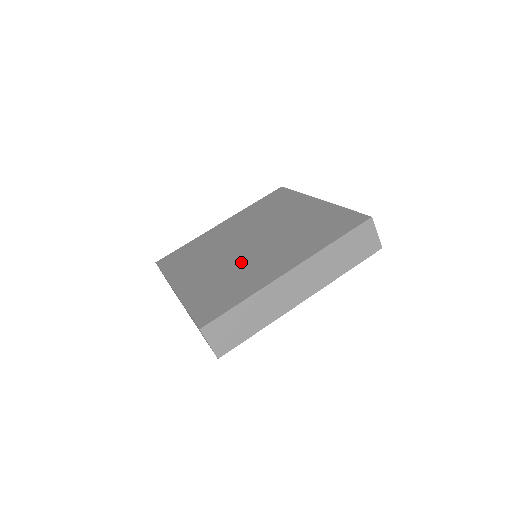
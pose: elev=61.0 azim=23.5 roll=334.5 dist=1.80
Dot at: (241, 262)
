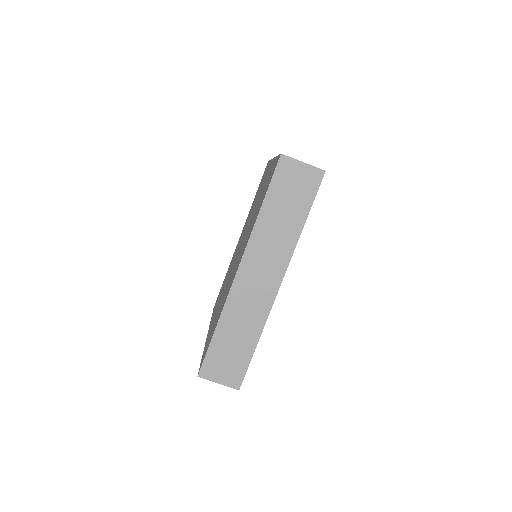
Dot at: occluded
